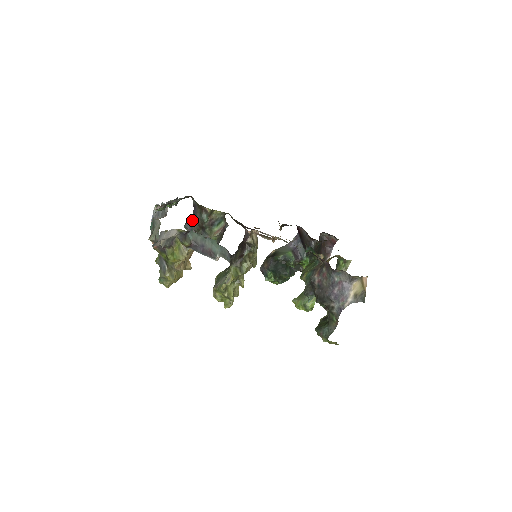
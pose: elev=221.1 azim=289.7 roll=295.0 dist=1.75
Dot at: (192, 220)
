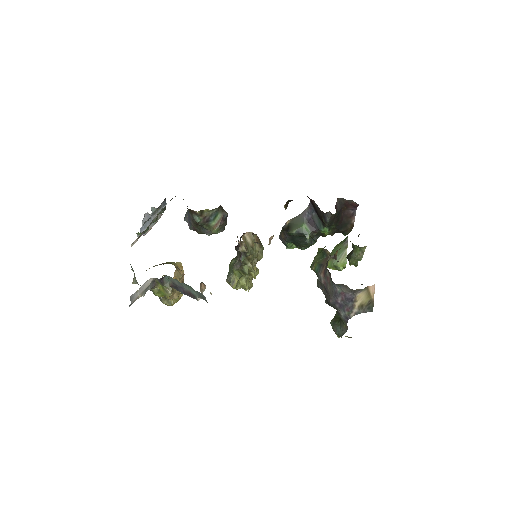
Dot at: (188, 216)
